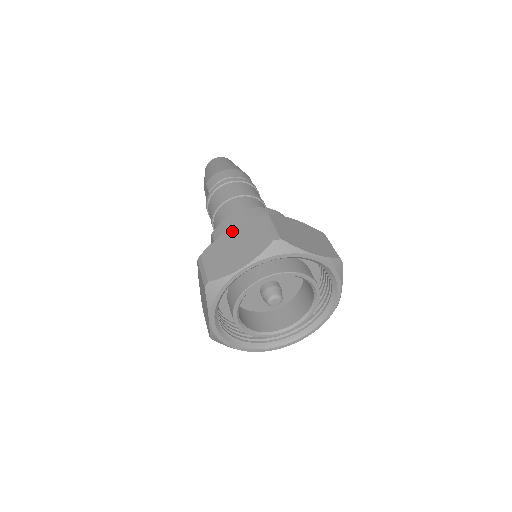
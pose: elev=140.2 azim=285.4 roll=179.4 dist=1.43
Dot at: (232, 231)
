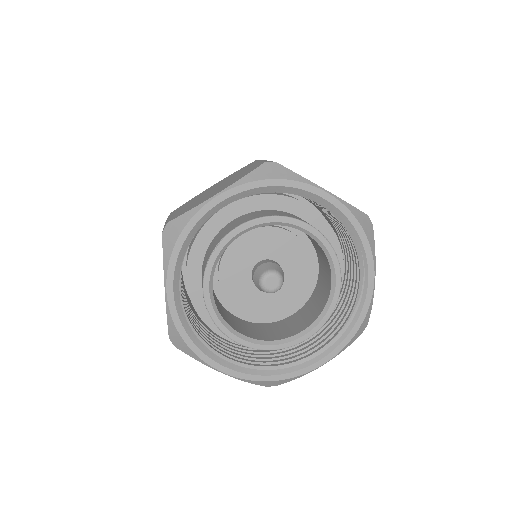
Dot at: (216, 183)
